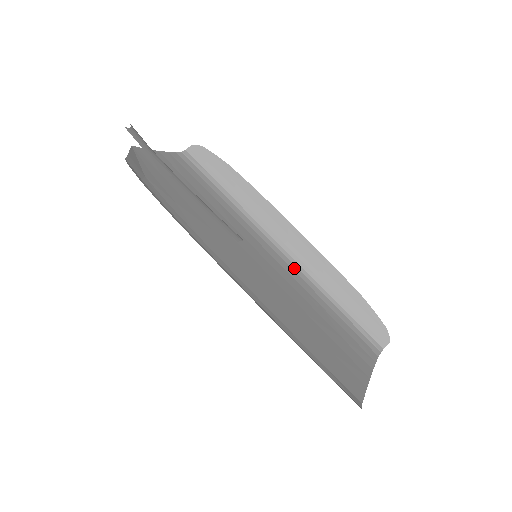
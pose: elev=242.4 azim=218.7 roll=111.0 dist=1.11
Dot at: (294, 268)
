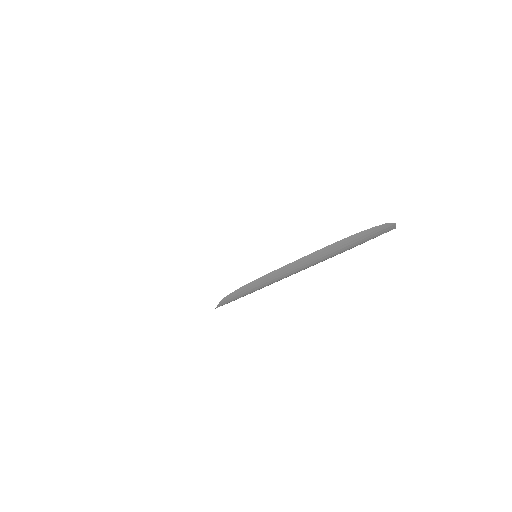
Dot at: occluded
